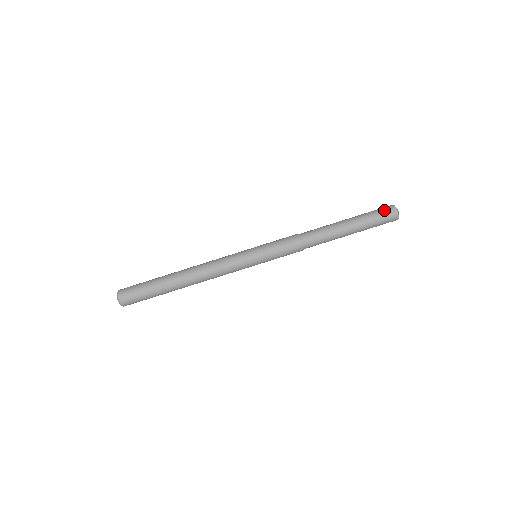
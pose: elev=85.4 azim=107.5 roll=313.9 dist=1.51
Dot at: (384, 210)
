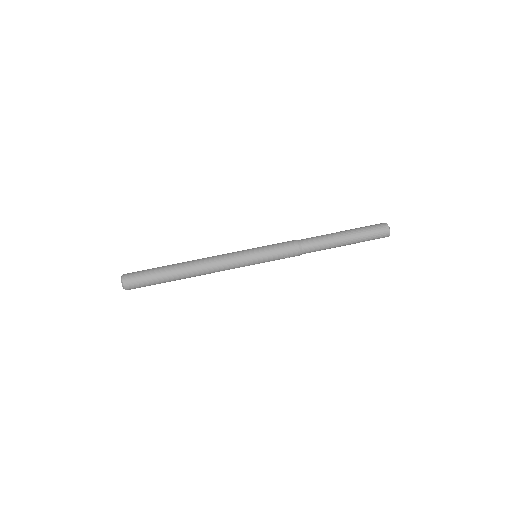
Dot at: occluded
